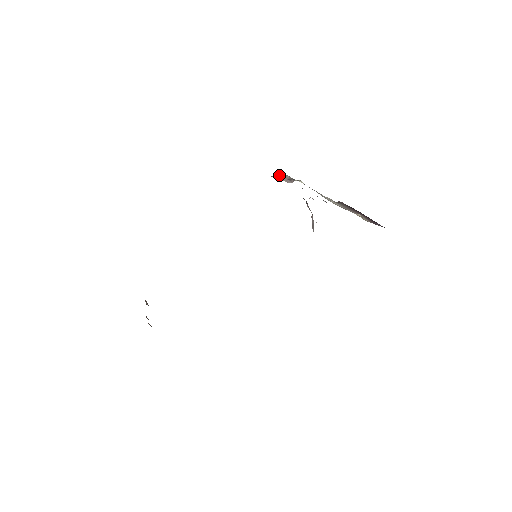
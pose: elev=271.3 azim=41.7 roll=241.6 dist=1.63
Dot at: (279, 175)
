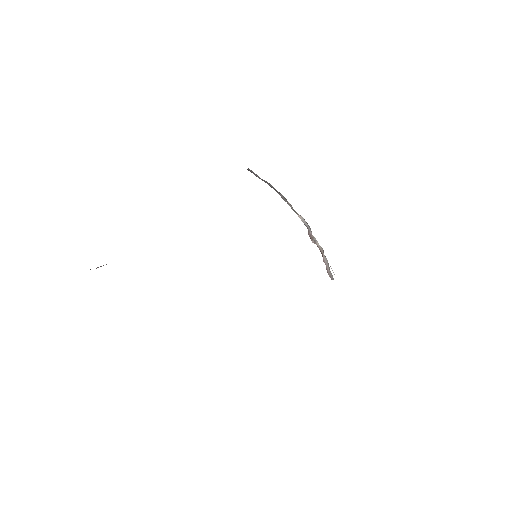
Dot at: occluded
